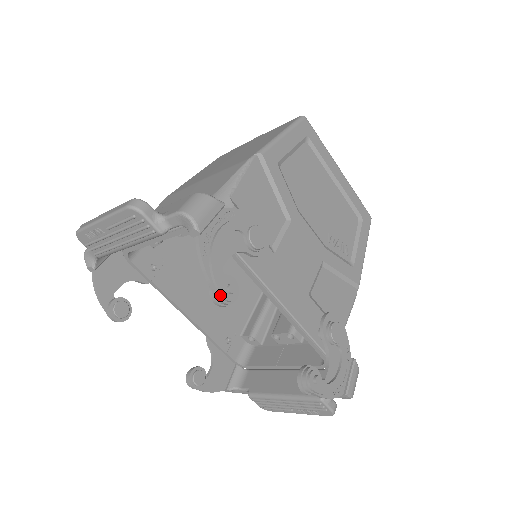
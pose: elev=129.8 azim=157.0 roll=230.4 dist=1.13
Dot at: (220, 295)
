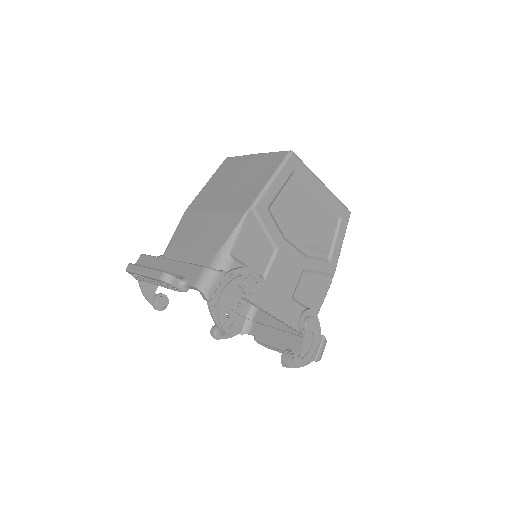
Dot at: (225, 333)
